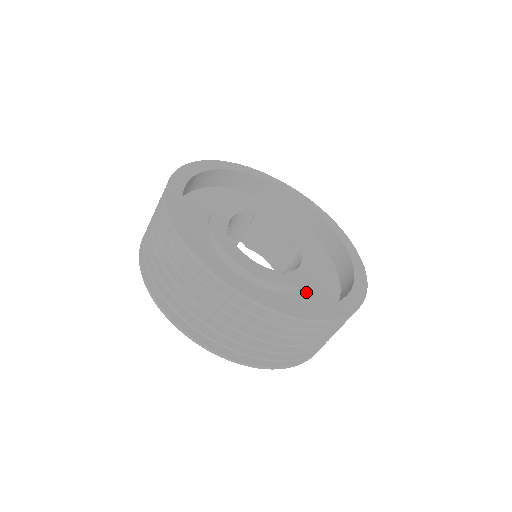
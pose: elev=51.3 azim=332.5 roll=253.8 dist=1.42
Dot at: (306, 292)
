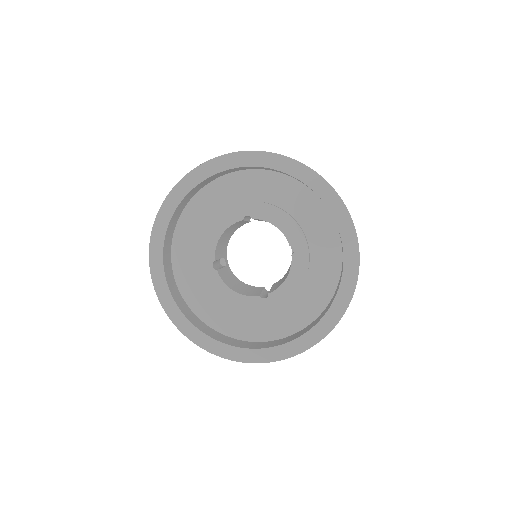
Dot at: (295, 300)
